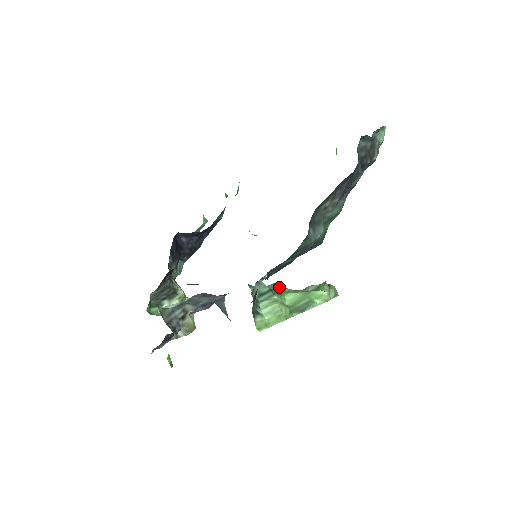
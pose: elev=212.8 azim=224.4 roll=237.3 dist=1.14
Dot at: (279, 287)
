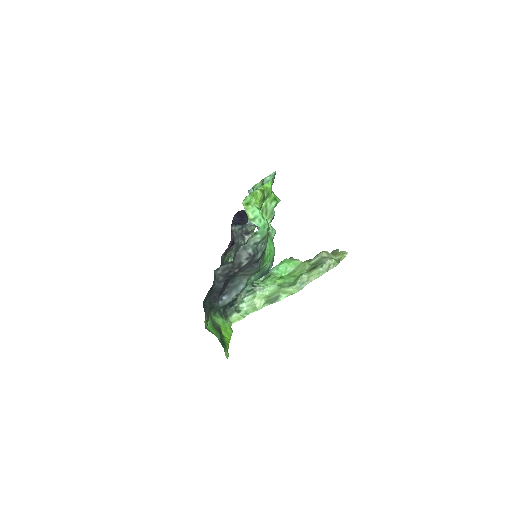
Dot at: (282, 267)
